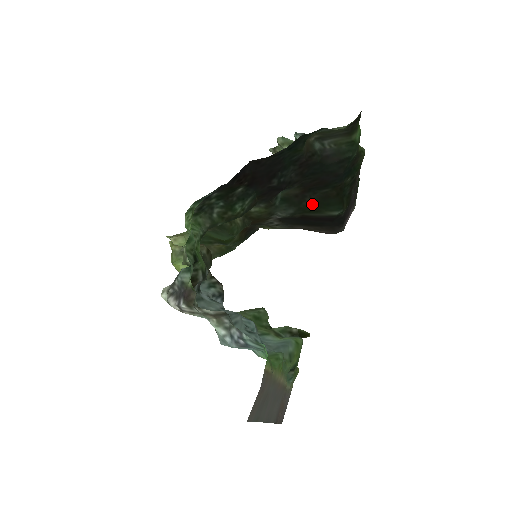
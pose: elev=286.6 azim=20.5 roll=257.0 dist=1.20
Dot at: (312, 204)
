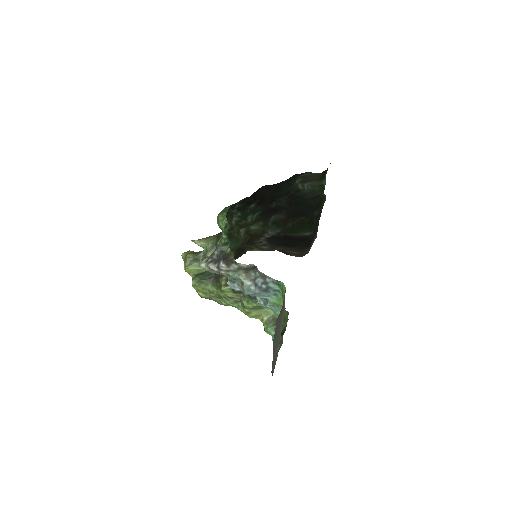
Dot at: (292, 227)
